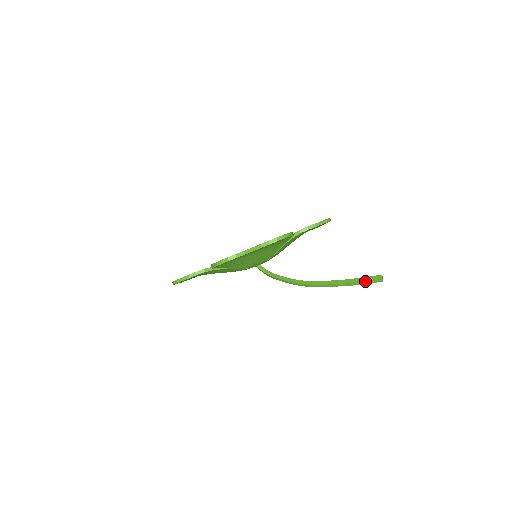
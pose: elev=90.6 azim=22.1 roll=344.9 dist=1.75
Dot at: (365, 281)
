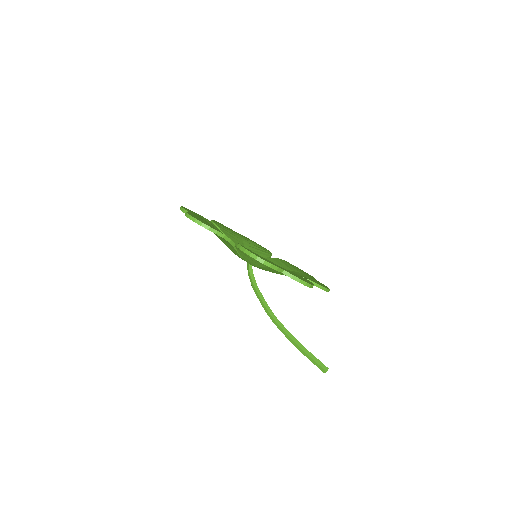
Dot at: (315, 361)
